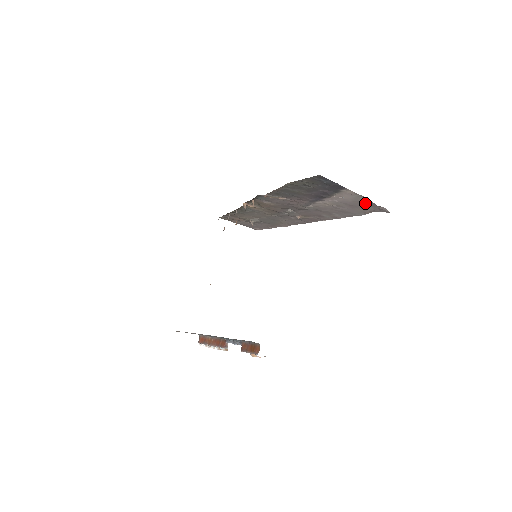
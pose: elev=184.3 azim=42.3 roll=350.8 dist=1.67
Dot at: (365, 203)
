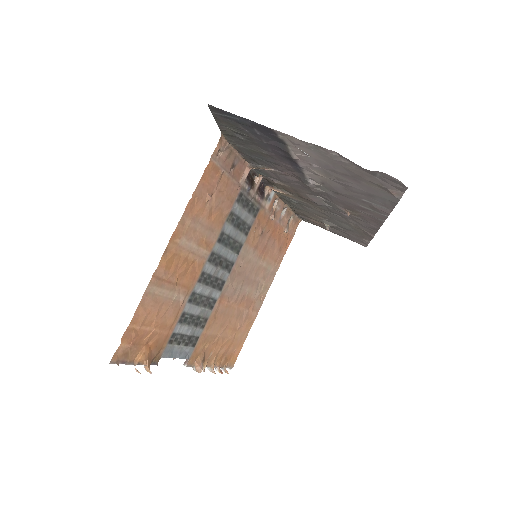
Dot at: (350, 165)
